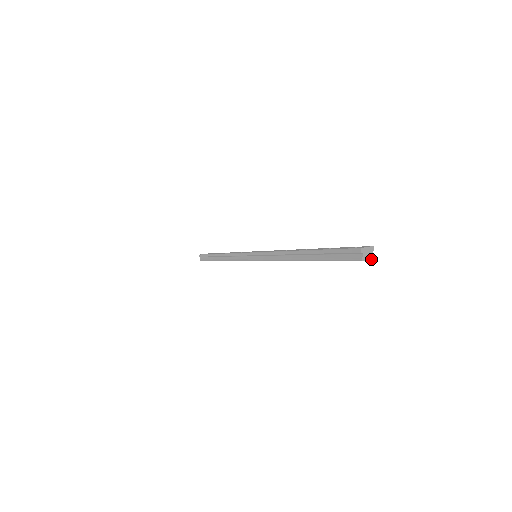
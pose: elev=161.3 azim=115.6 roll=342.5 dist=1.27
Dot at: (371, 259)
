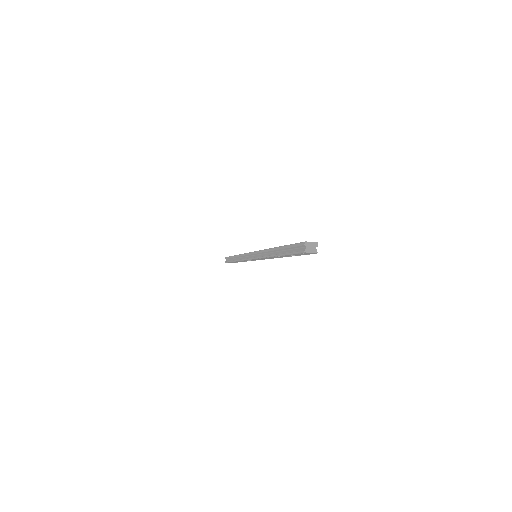
Dot at: (313, 253)
